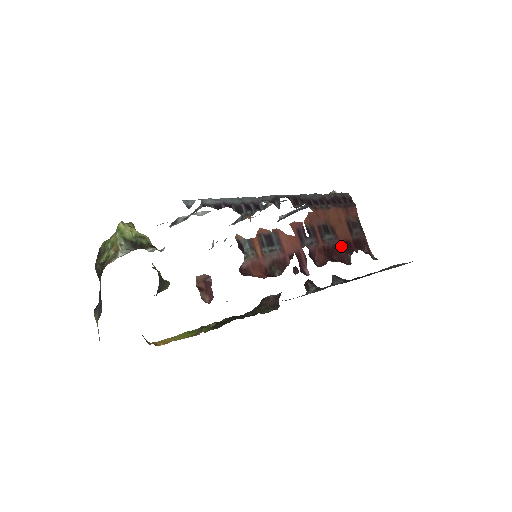
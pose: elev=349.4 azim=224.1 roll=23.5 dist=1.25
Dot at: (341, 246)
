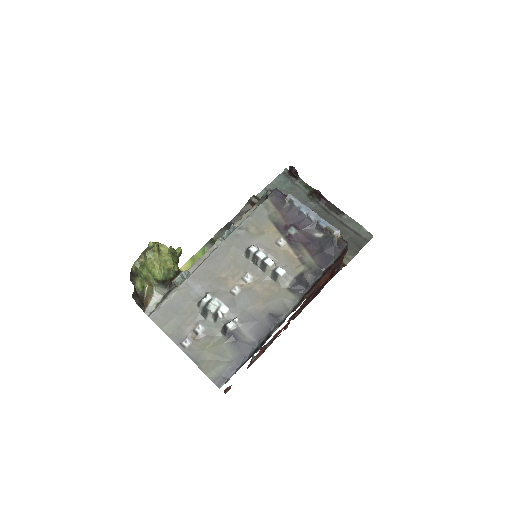
Dot at: (319, 289)
